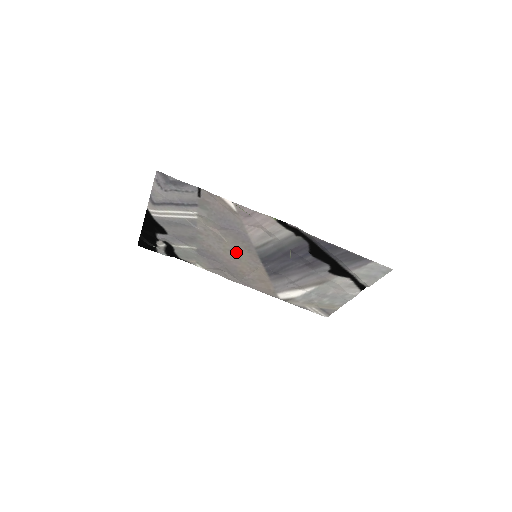
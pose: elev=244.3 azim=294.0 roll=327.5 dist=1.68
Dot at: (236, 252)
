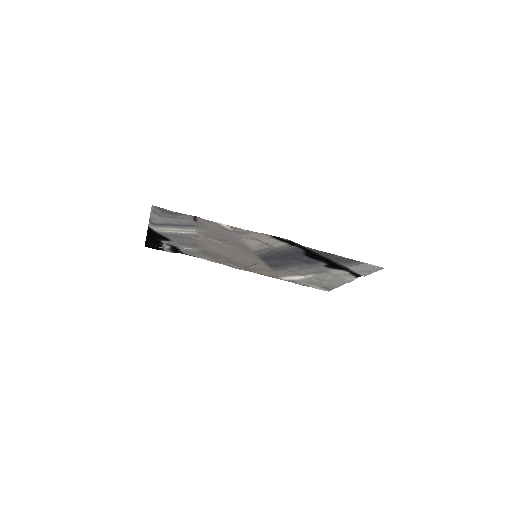
Dot at: (237, 253)
